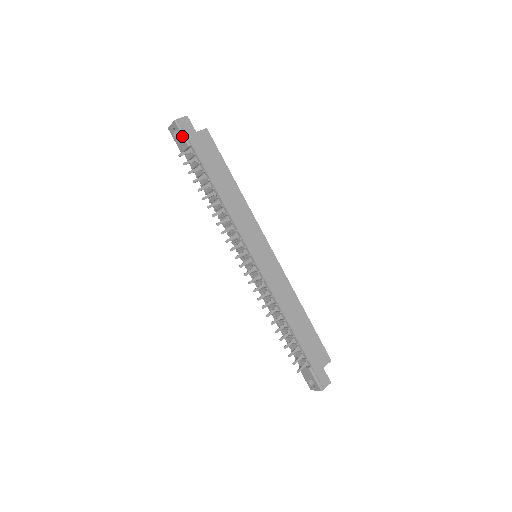
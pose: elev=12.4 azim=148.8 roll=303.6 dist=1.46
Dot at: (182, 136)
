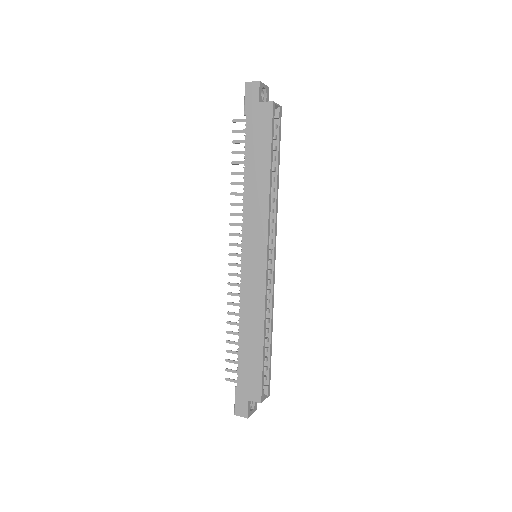
Dot at: (245, 102)
